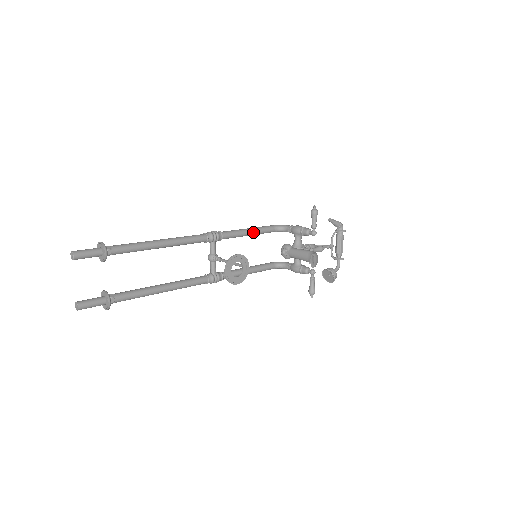
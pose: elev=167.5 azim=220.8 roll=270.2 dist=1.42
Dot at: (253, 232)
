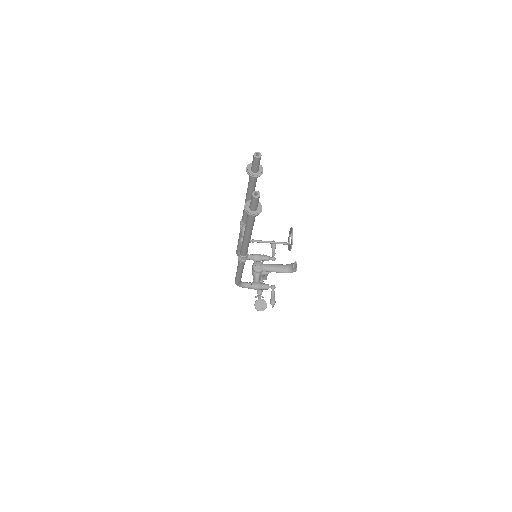
Dot at: occluded
